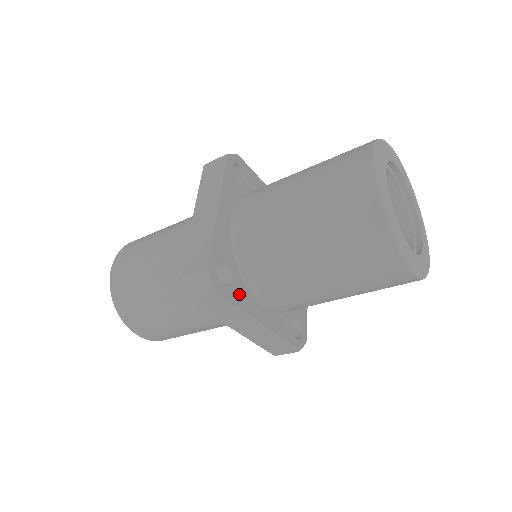
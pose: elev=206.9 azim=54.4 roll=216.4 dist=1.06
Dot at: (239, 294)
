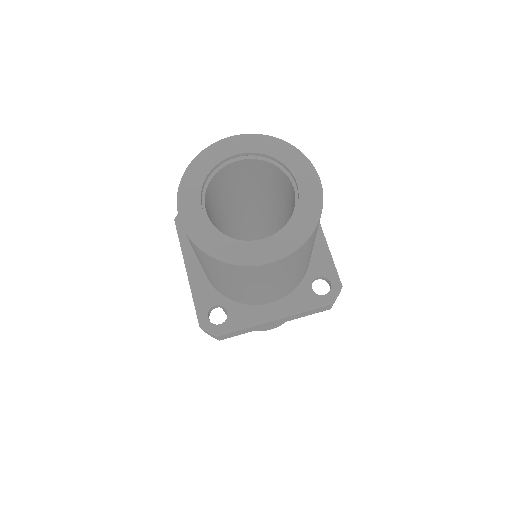
Dot at: (239, 316)
